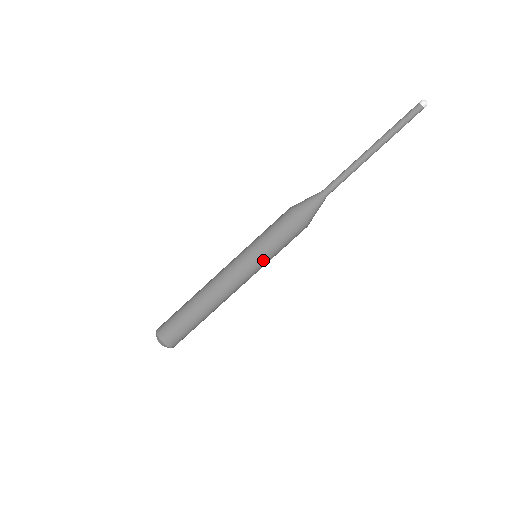
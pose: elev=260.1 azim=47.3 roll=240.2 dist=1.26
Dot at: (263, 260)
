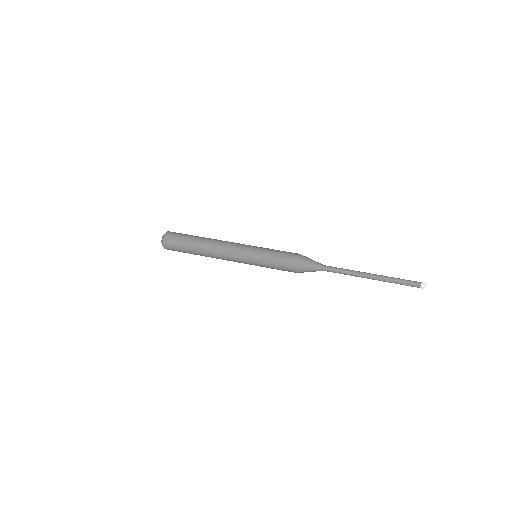
Dot at: (257, 259)
